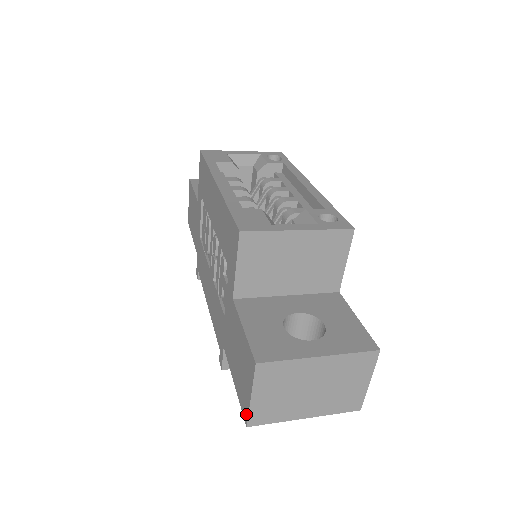
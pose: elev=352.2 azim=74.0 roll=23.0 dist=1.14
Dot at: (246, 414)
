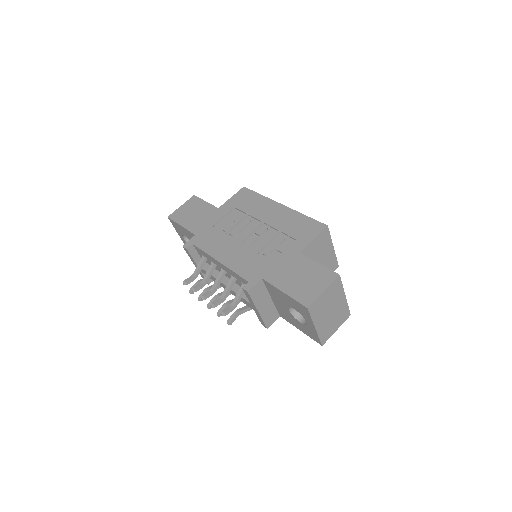
Dot at: (310, 301)
